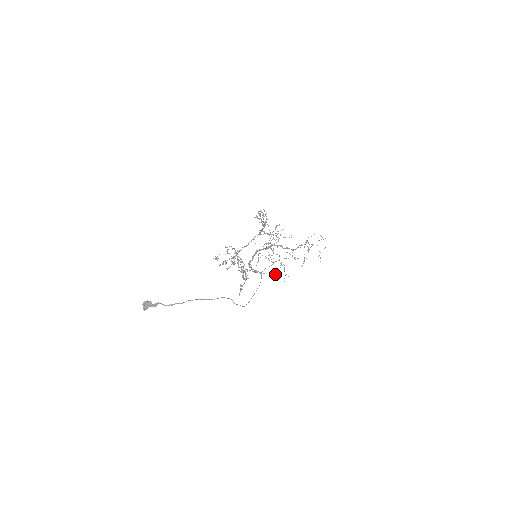
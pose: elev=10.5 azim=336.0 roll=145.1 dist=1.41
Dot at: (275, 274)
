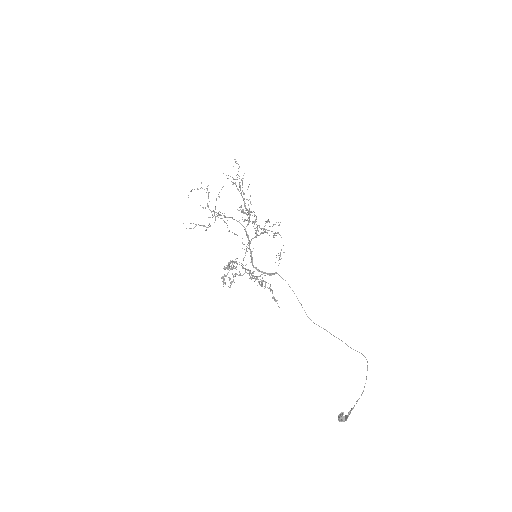
Dot at: (209, 224)
